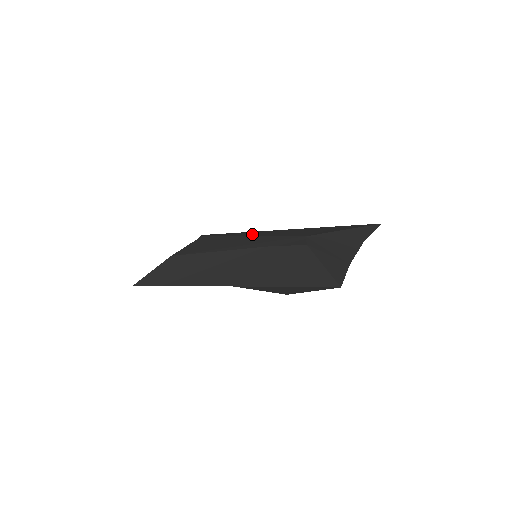
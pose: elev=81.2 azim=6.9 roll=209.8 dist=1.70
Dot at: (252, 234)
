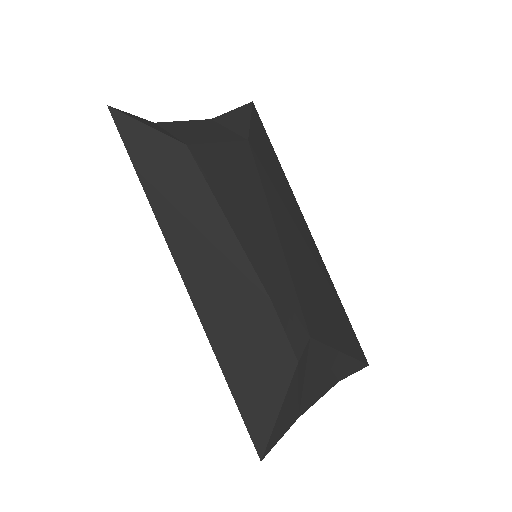
Dot at: (284, 228)
